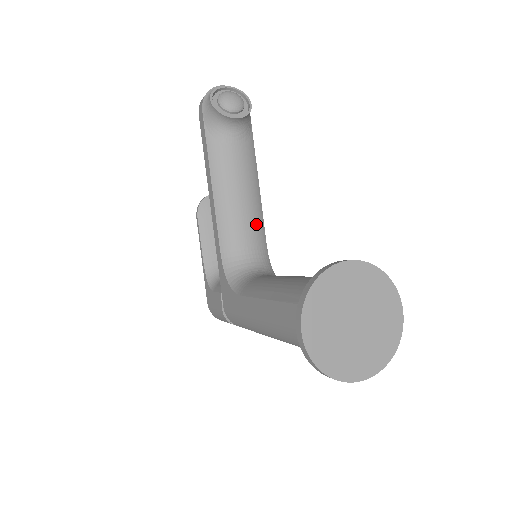
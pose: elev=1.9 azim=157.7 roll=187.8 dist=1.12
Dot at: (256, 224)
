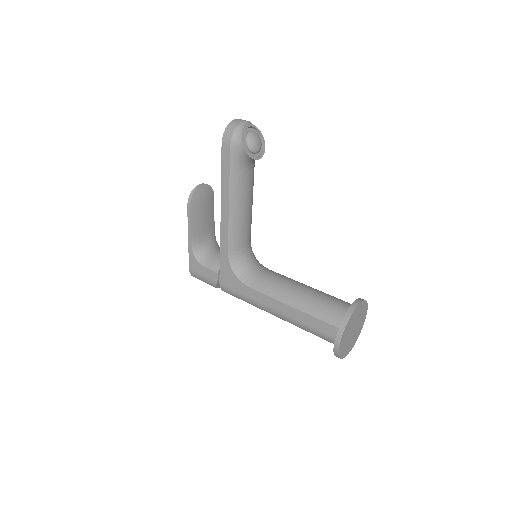
Dot at: (250, 227)
